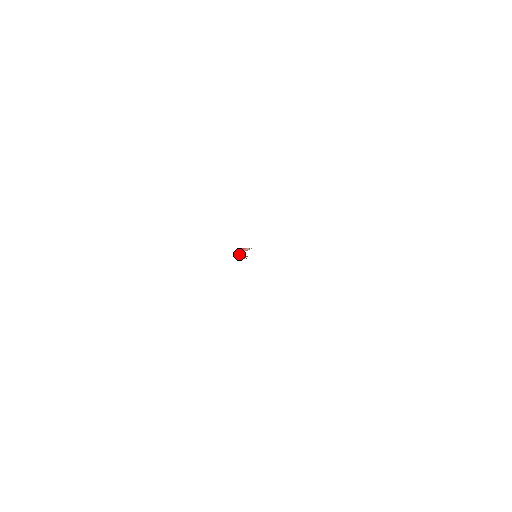
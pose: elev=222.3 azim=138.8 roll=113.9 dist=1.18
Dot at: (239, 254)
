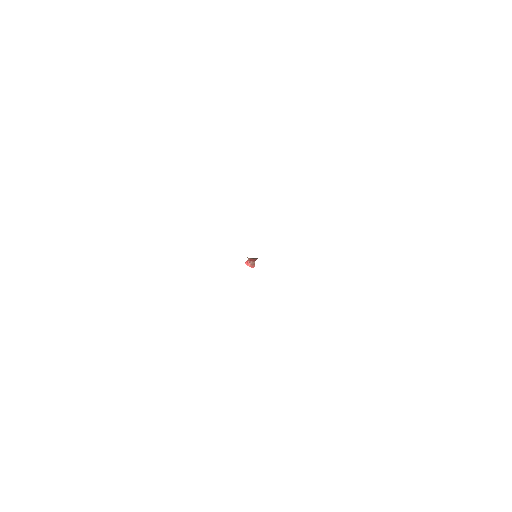
Dot at: (248, 264)
